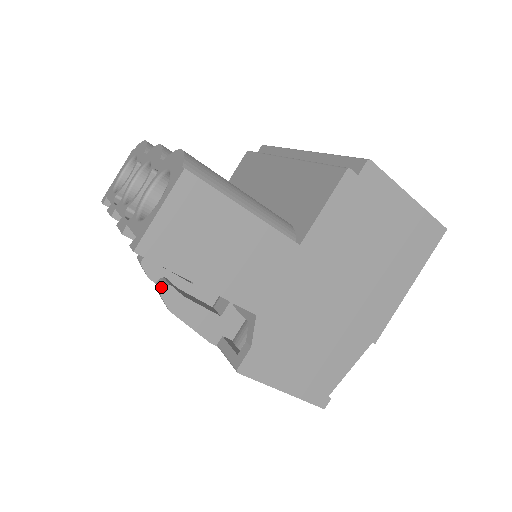
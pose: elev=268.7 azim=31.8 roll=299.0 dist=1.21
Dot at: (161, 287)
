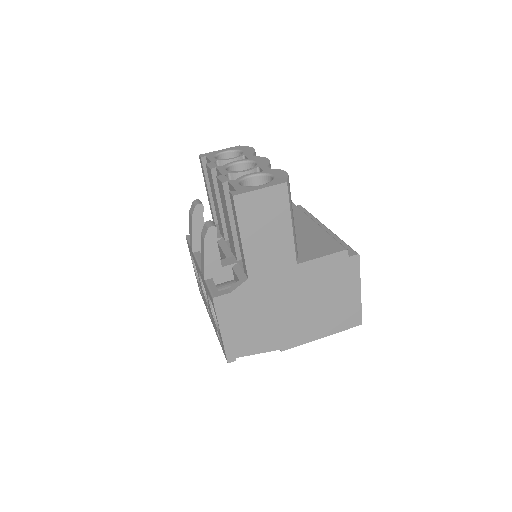
Dot at: (212, 225)
